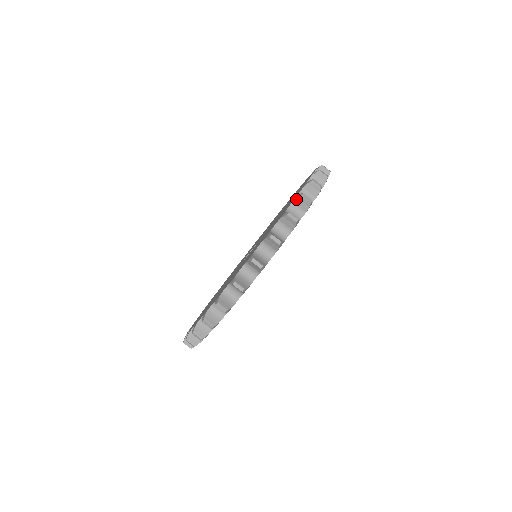
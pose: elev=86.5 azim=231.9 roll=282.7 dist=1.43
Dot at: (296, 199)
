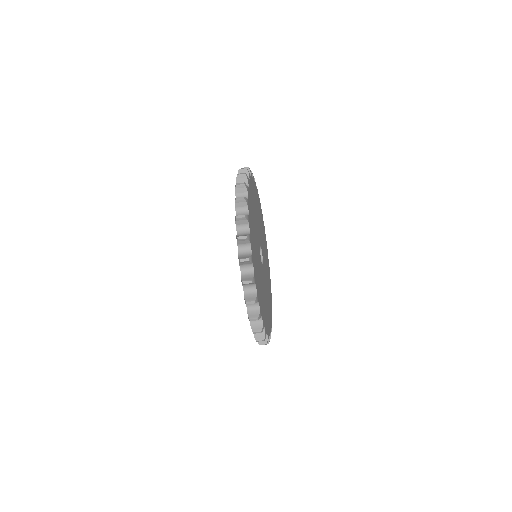
Dot at: (236, 222)
